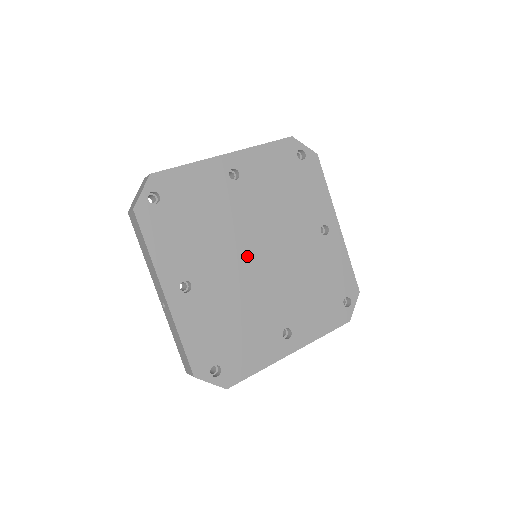
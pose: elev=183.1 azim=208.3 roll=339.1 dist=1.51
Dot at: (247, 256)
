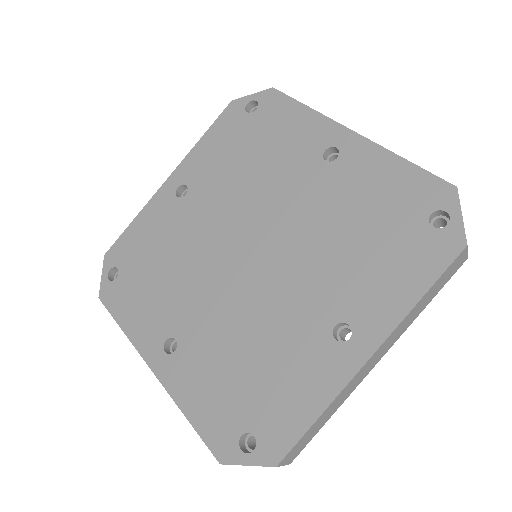
Dot at: (231, 264)
